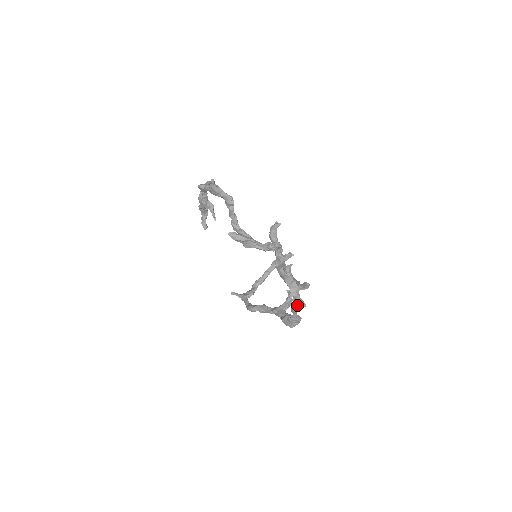
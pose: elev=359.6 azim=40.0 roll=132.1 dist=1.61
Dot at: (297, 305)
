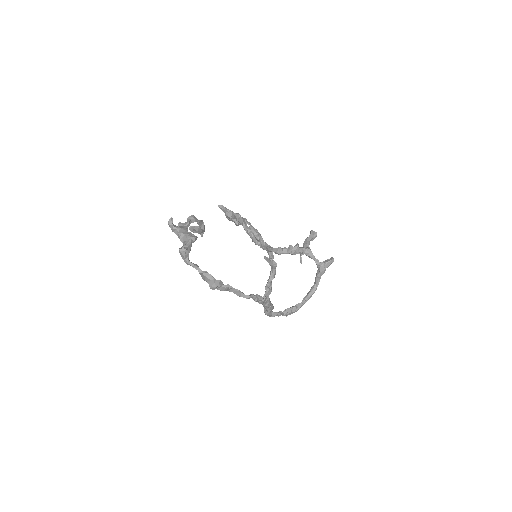
Dot at: (180, 253)
